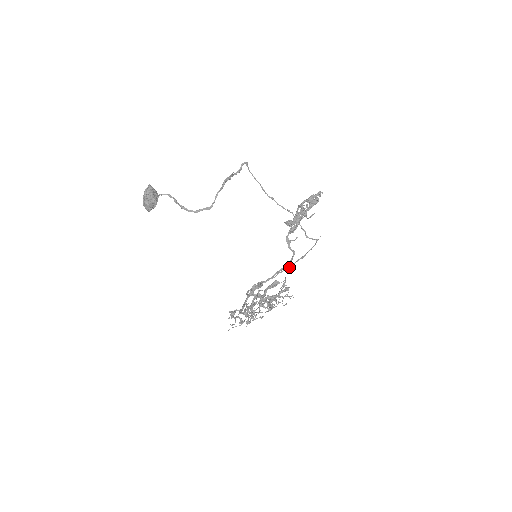
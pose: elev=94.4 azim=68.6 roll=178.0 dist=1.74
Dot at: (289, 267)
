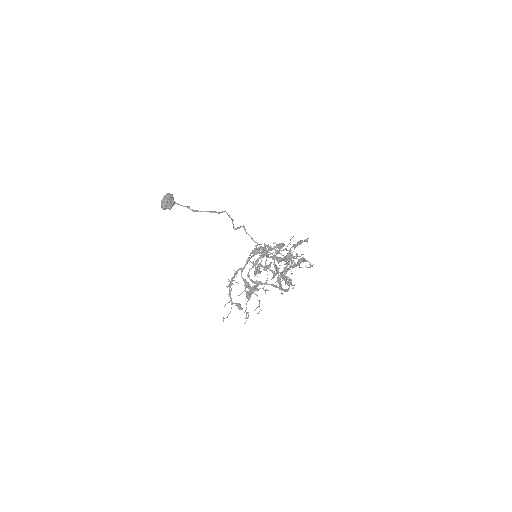
Dot at: (290, 257)
